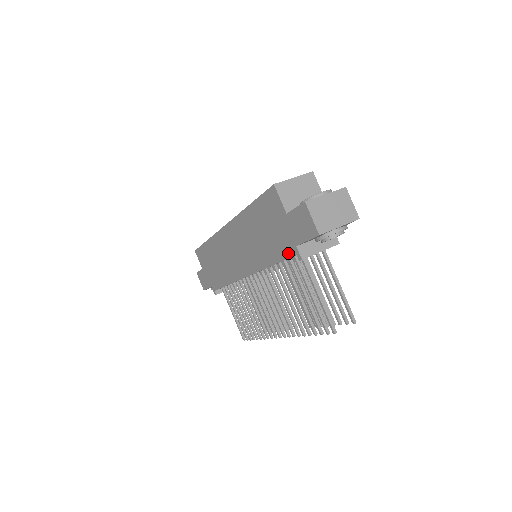
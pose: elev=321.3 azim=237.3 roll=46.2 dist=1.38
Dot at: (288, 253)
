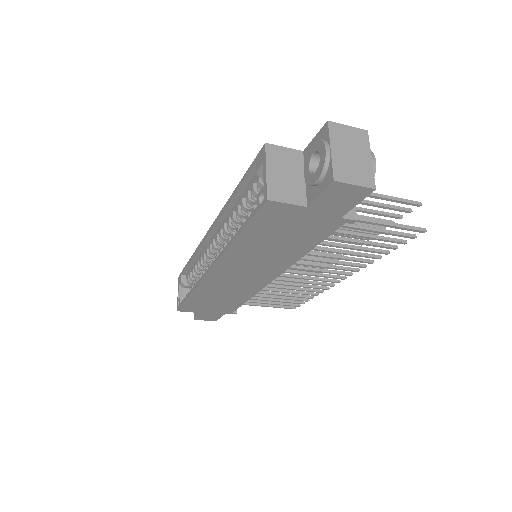
Dot at: (331, 230)
